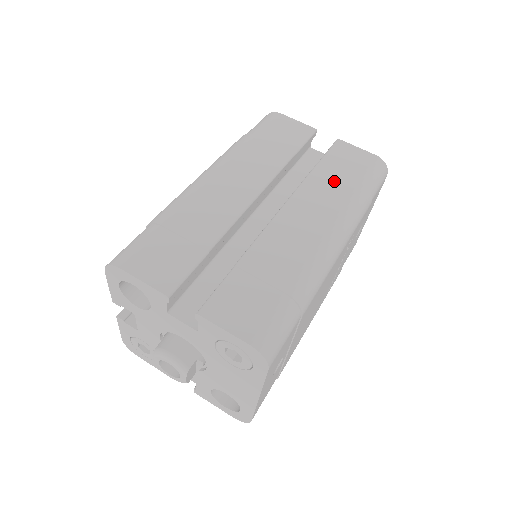
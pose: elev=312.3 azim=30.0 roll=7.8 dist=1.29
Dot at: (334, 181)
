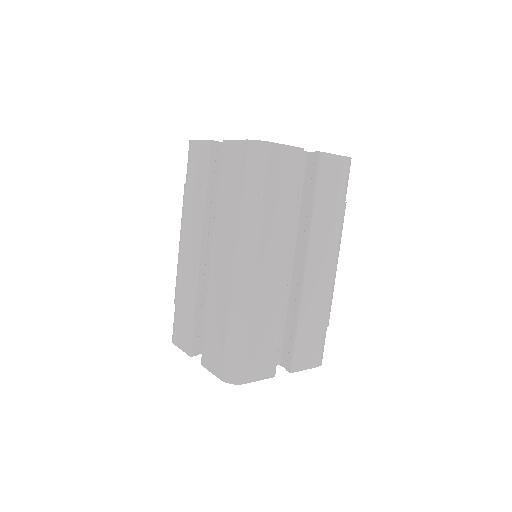
Dot at: (329, 213)
